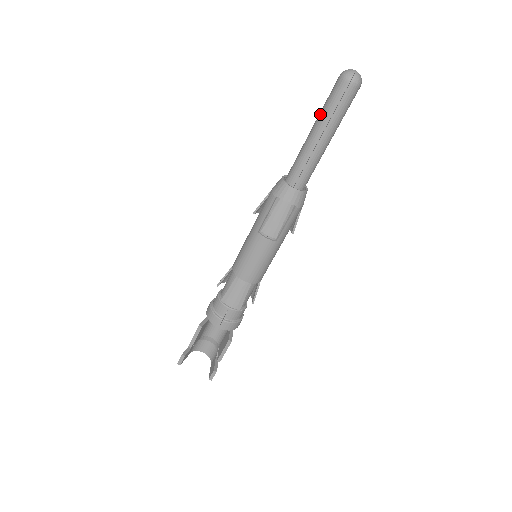
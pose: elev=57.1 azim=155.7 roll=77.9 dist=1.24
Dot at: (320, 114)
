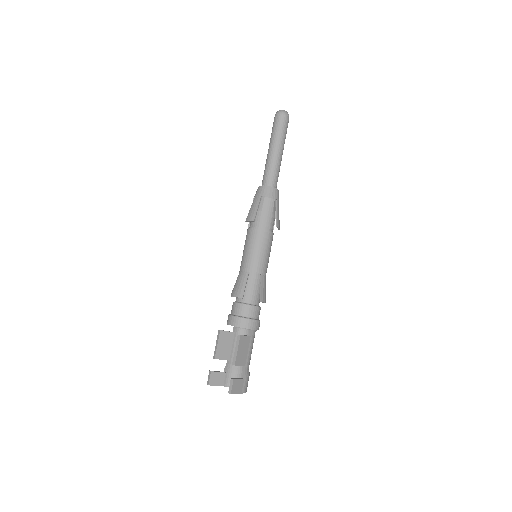
Dot at: occluded
